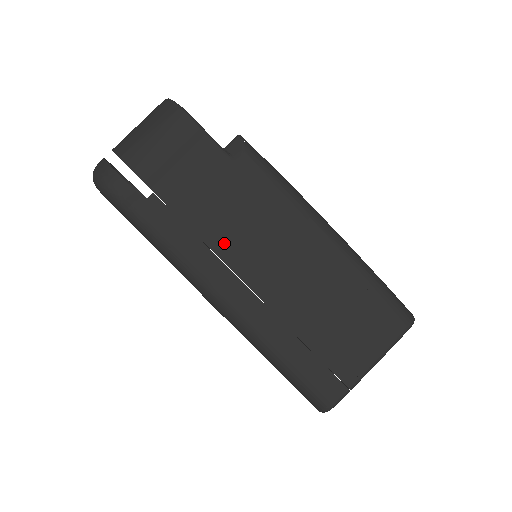
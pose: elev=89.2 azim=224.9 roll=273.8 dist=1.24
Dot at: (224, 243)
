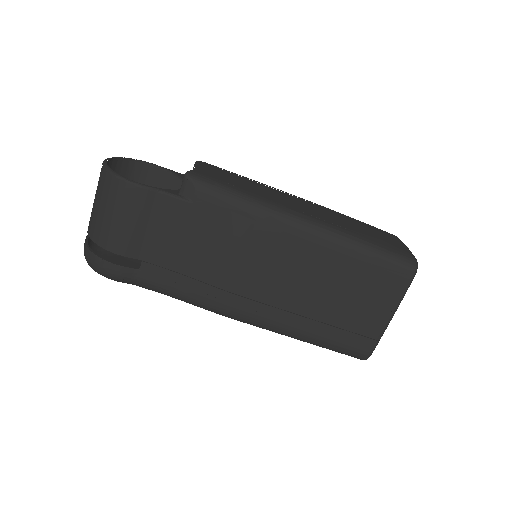
Dot at: (222, 277)
